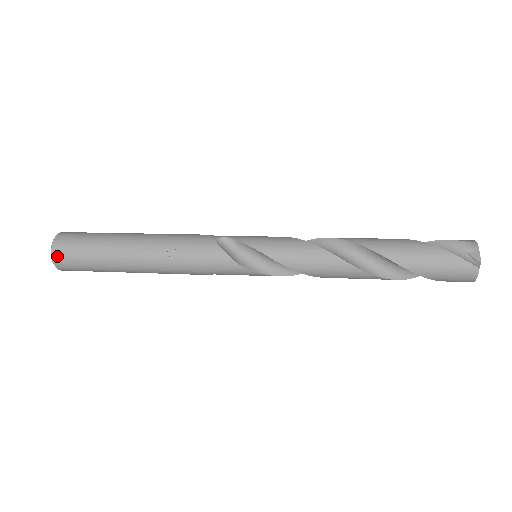
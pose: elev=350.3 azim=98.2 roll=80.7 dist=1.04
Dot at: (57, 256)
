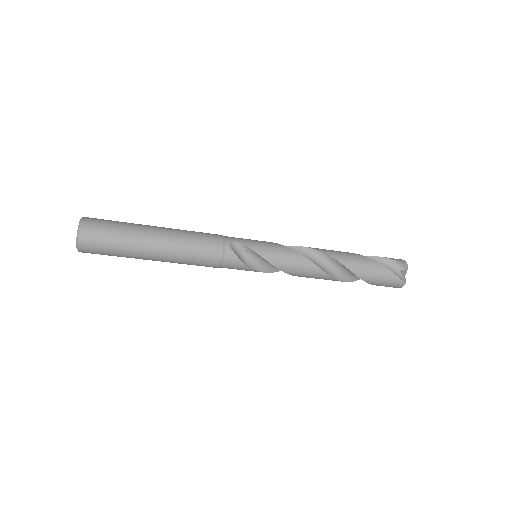
Dot at: (84, 245)
